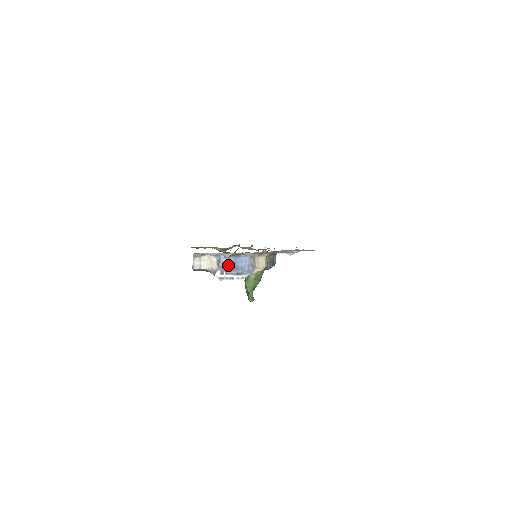
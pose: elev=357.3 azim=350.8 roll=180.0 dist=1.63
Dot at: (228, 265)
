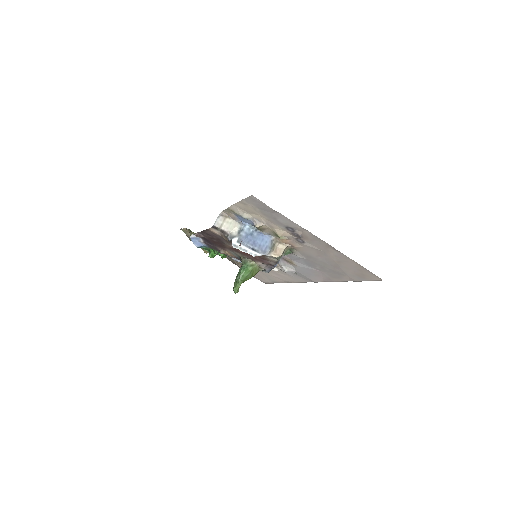
Dot at: (248, 237)
